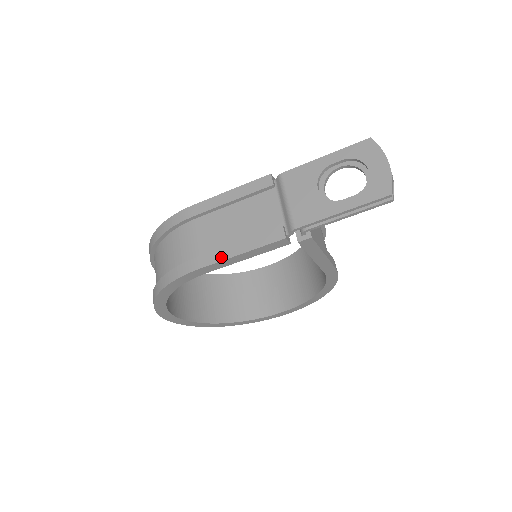
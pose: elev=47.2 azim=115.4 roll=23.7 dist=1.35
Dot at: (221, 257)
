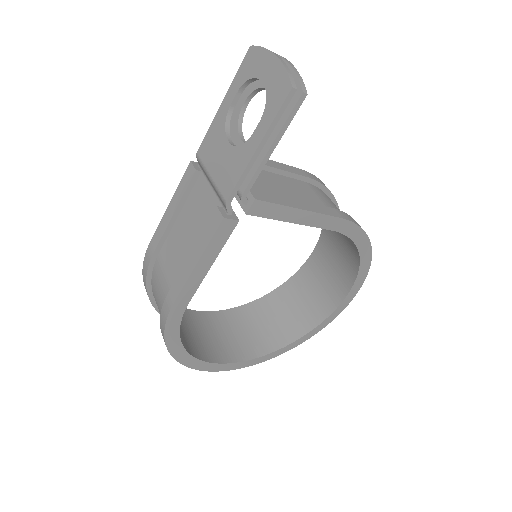
Dot at: (184, 279)
